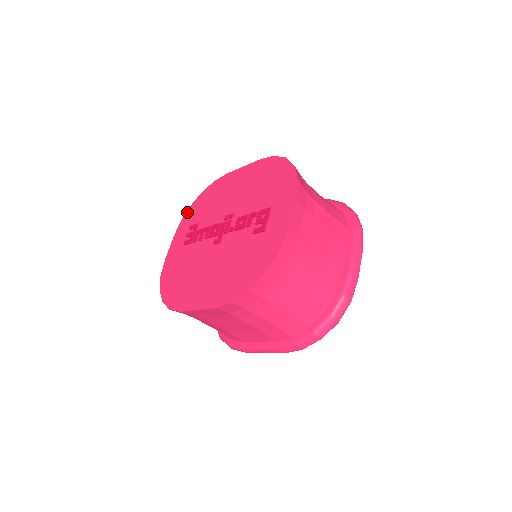
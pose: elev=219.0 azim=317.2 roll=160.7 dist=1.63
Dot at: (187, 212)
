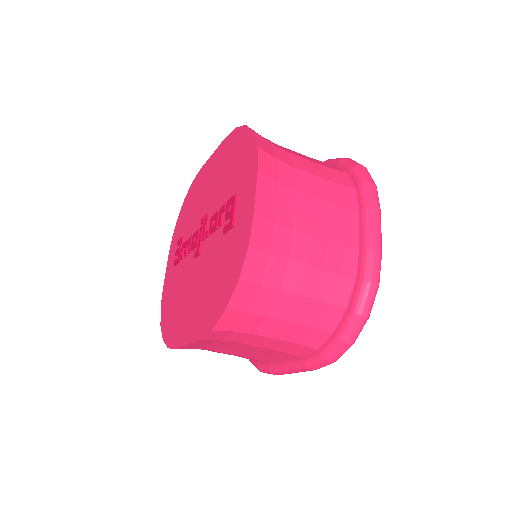
Dot at: (175, 226)
